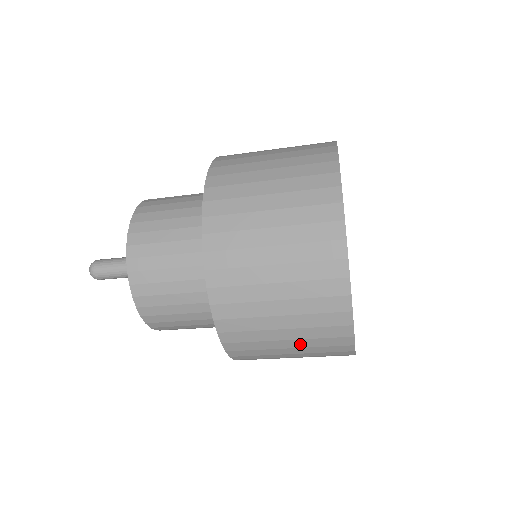
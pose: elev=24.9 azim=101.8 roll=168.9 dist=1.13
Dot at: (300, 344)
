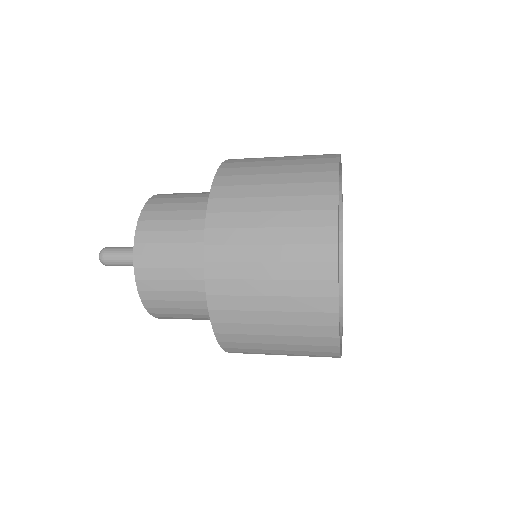
Dot at: occluded
